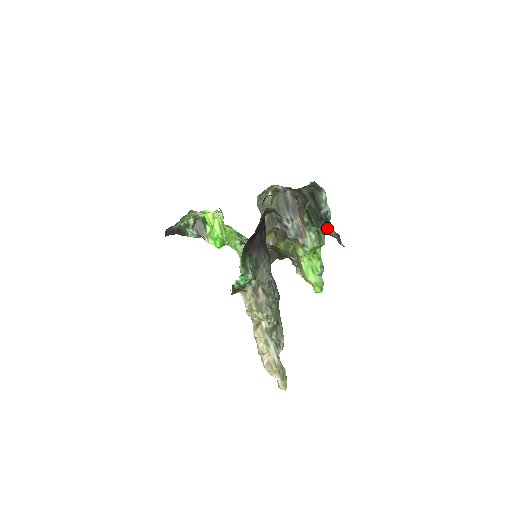
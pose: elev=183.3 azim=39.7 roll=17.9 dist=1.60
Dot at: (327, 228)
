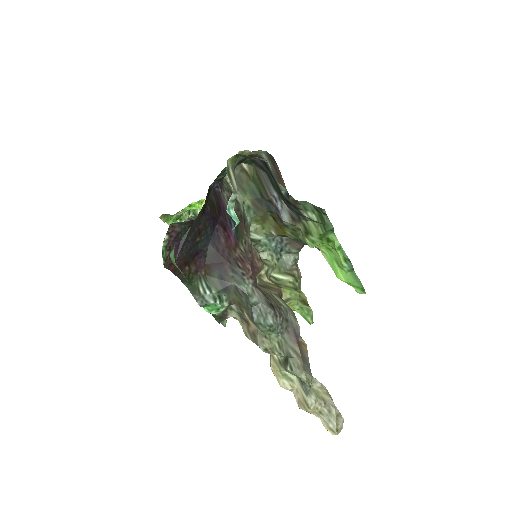
Dot at: (301, 216)
